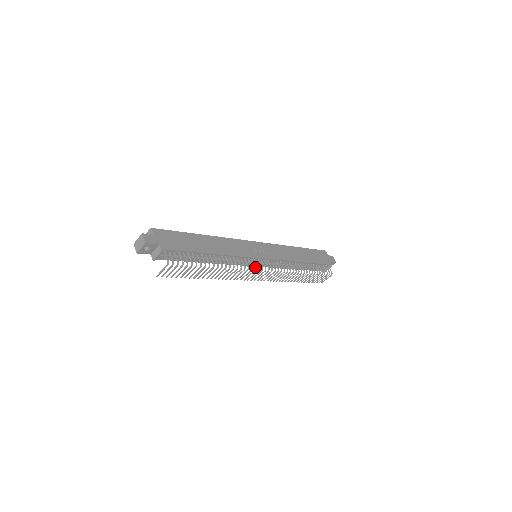
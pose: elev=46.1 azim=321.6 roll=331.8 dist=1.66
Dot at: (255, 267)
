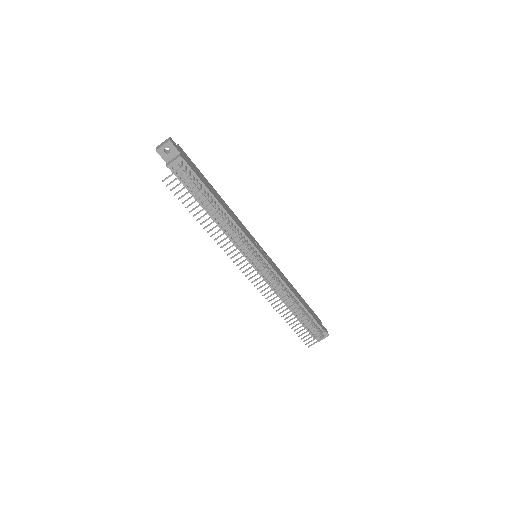
Dot at: (254, 252)
